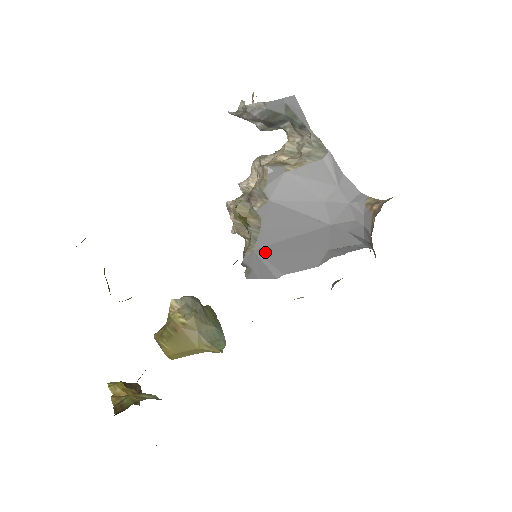
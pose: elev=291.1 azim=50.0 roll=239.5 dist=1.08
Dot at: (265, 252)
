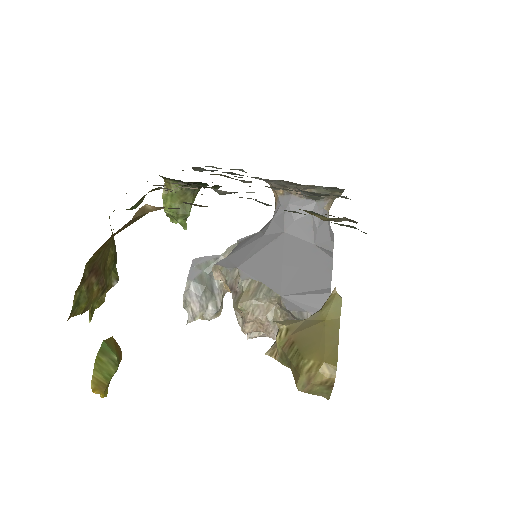
Dot at: (289, 289)
